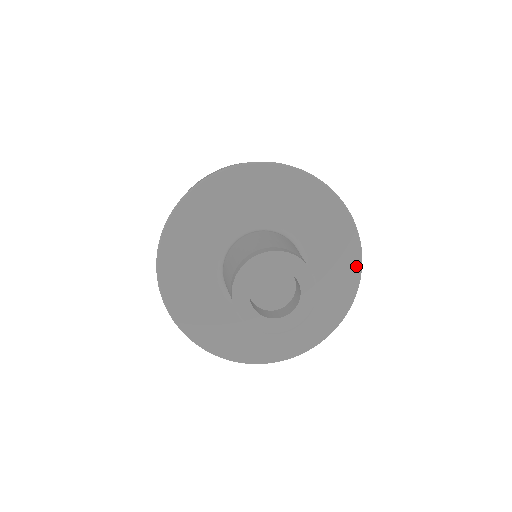
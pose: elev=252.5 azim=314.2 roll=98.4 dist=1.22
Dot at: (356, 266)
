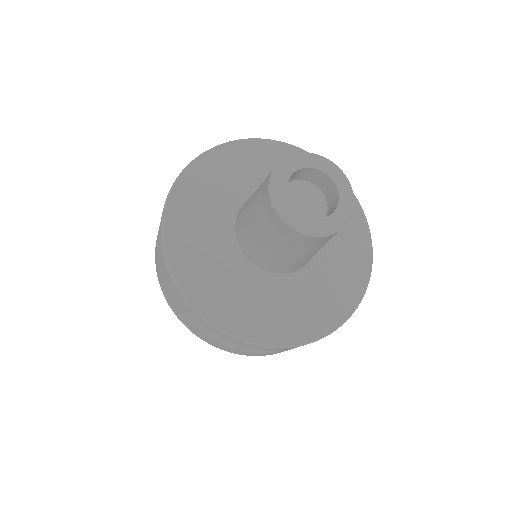
Dot at: (364, 278)
